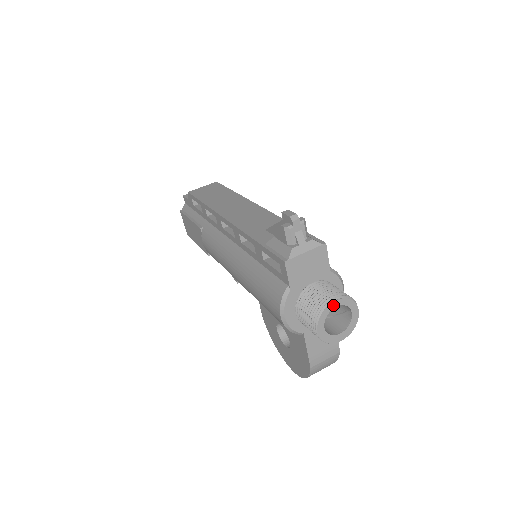
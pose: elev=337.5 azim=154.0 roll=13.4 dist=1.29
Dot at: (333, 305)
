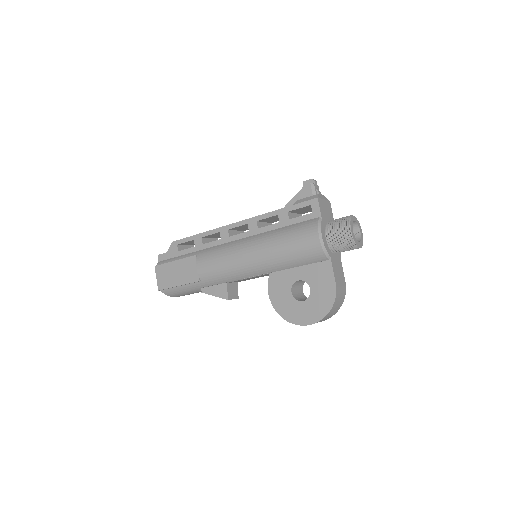
Dot at: (353, 218)
